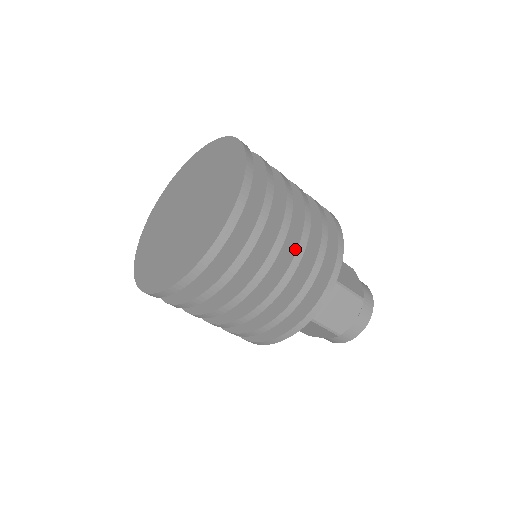
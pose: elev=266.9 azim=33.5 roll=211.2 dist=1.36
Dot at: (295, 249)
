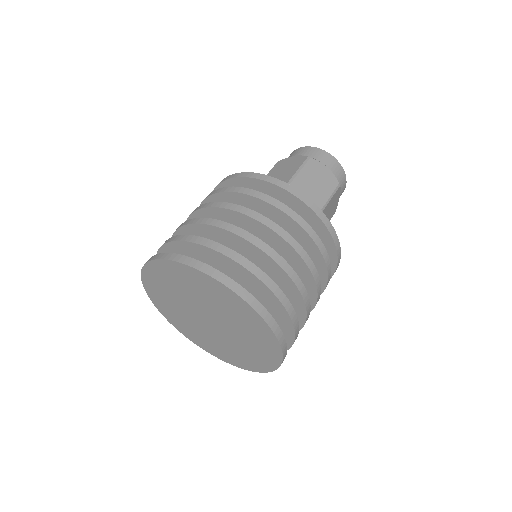
Dot at: (313, 282)
